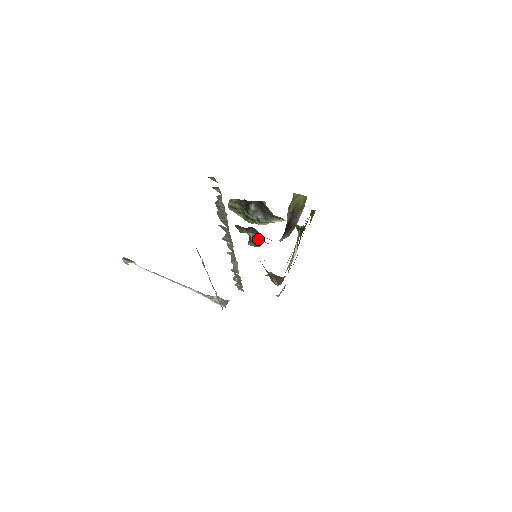
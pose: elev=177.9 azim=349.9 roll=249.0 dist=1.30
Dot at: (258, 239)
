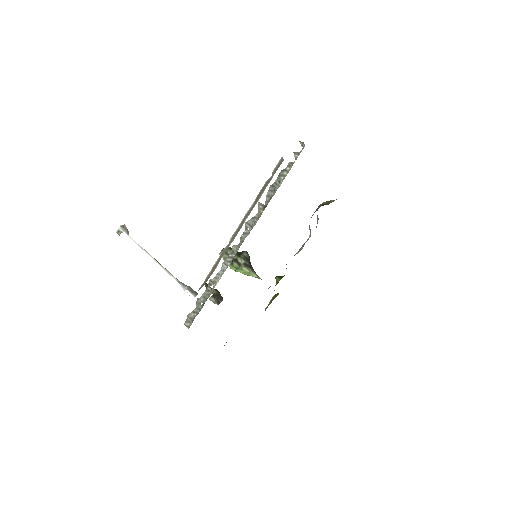
Dot at: (219, 299)
